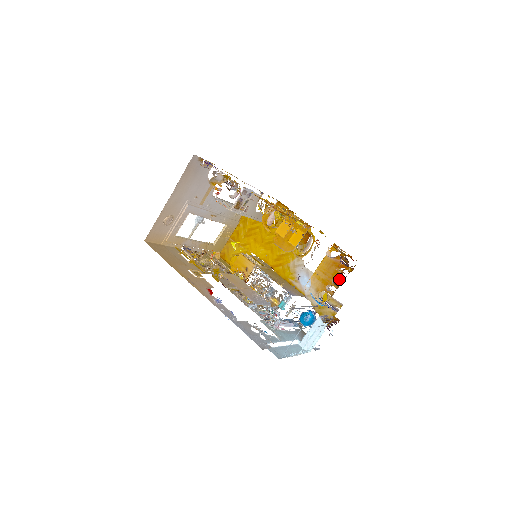
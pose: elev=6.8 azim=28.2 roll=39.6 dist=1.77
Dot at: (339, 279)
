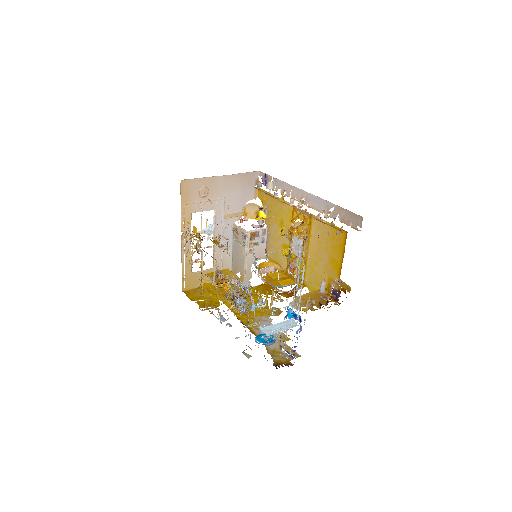
Dot at: occluded
